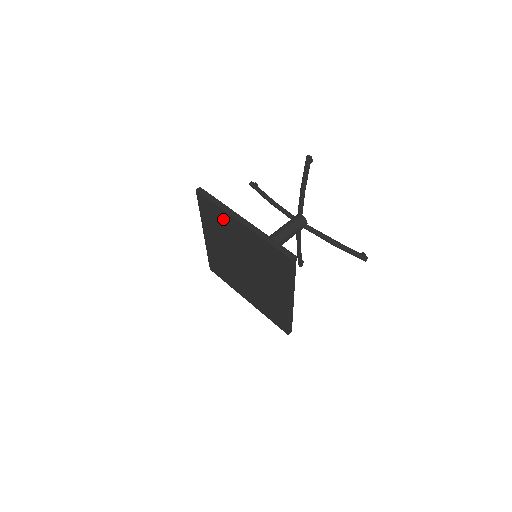
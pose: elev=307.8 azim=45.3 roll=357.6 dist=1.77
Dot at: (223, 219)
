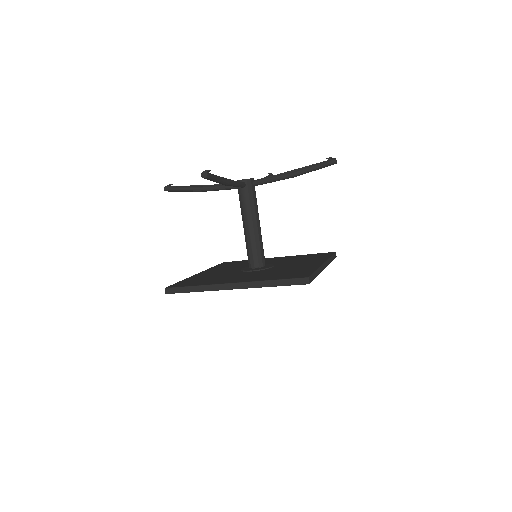
Dot at: occluded
